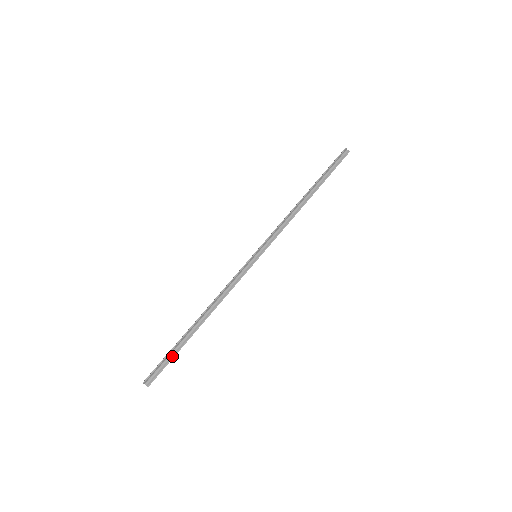
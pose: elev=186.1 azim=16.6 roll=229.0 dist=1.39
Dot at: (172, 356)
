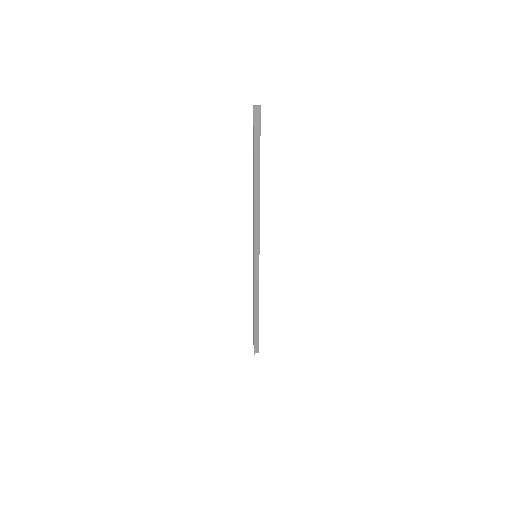
Dot at: (257, 336)
